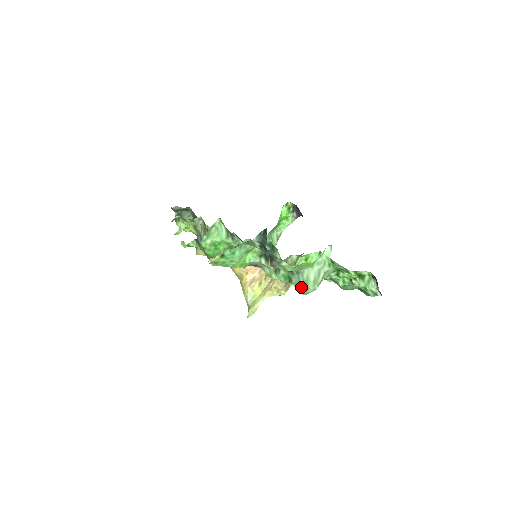
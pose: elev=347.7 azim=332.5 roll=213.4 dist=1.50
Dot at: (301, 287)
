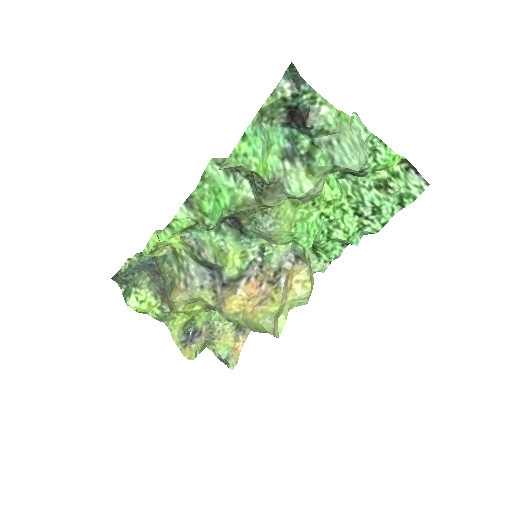
Dot at: (350, 158)
